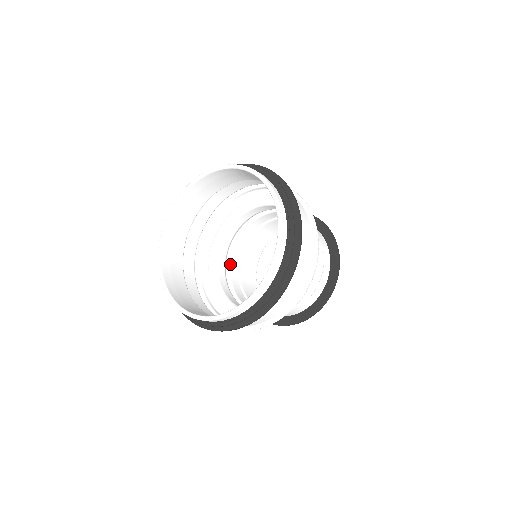
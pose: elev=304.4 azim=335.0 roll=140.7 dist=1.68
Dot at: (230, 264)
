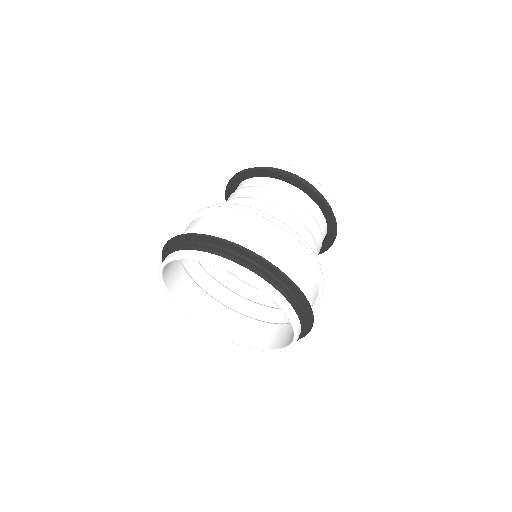
Dot at: occluded
